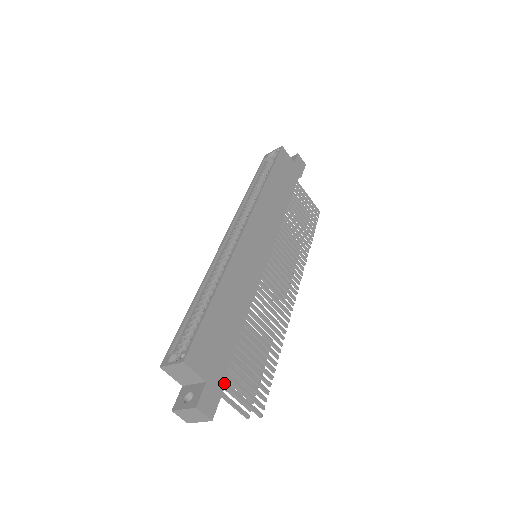
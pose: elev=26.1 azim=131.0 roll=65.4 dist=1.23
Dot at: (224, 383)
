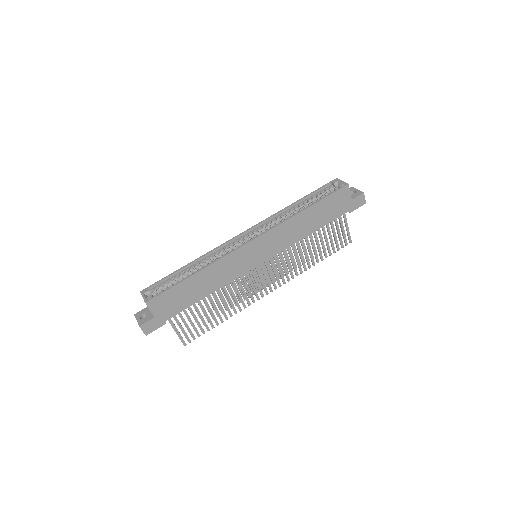
Dot at: (169, 320)
